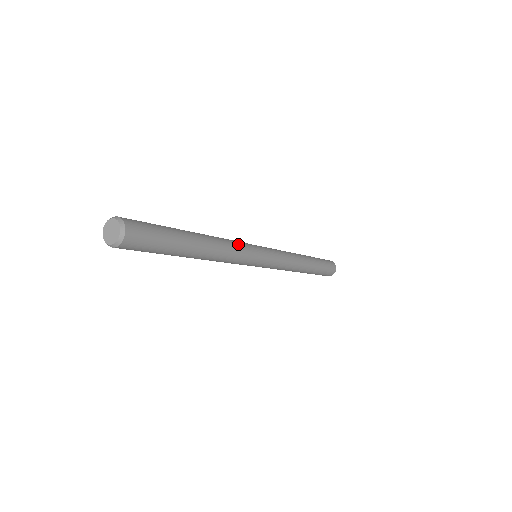
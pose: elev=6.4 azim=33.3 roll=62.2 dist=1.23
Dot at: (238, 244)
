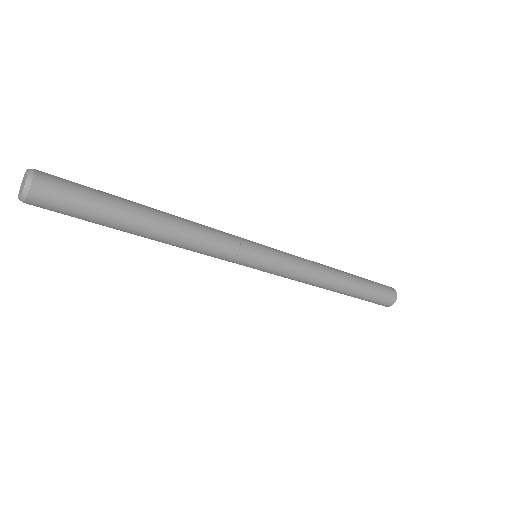
Dot at: (218, 230)
